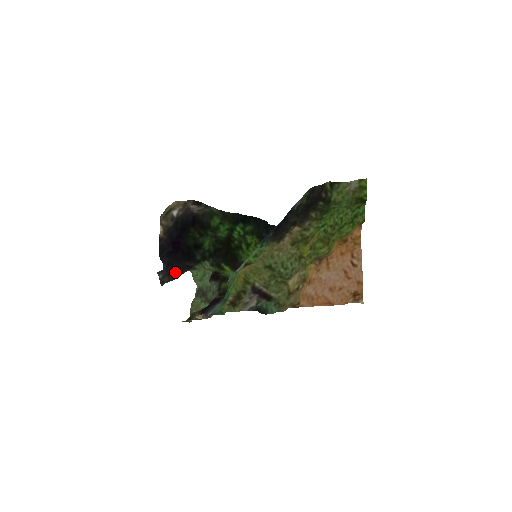
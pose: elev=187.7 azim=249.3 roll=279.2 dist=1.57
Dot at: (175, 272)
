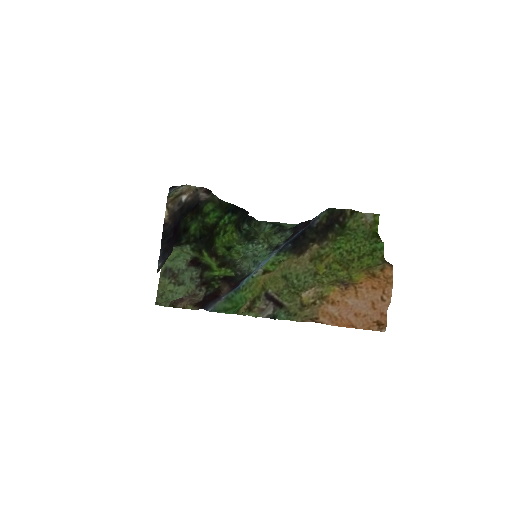
Dot at: (167, 258)
